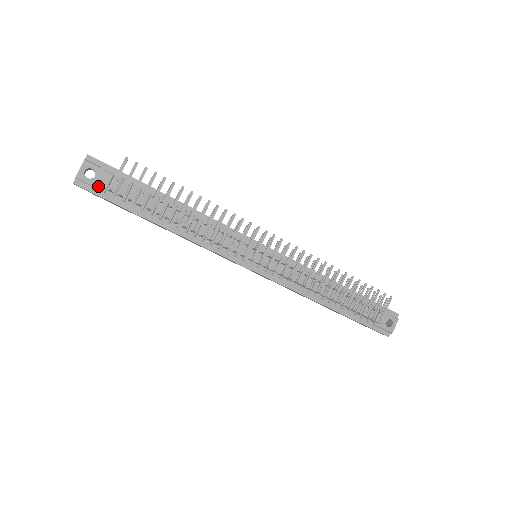
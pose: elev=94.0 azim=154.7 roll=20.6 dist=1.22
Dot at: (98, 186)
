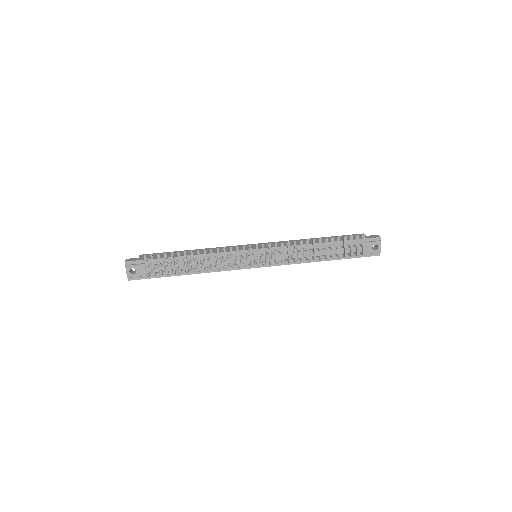
Dot at: (141, 275)
